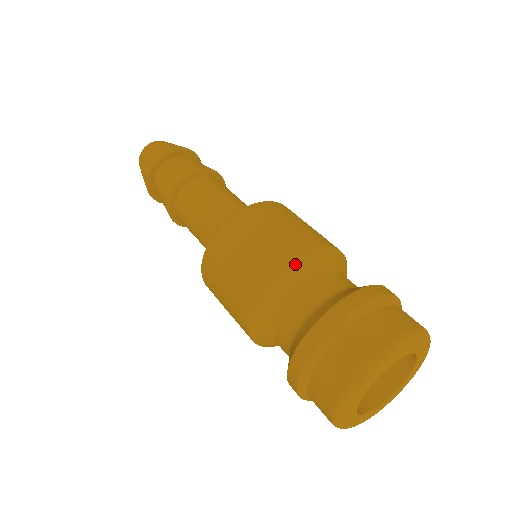
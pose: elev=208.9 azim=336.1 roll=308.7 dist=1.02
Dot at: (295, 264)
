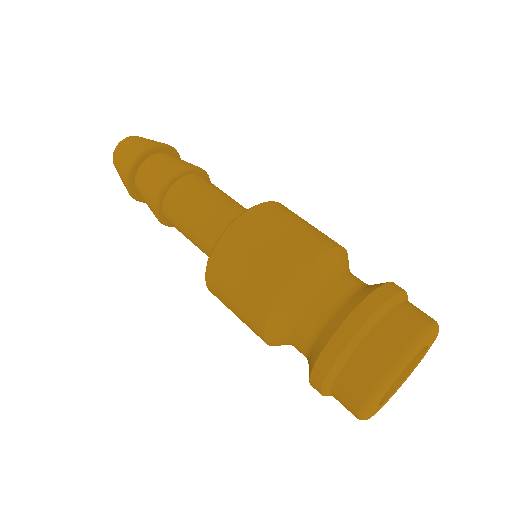
Dot at: (291, 287)
